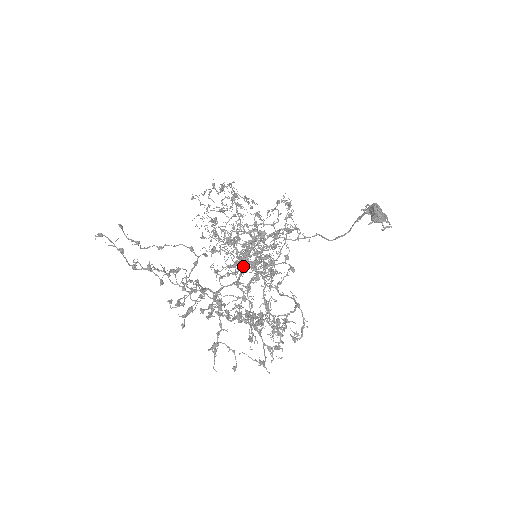
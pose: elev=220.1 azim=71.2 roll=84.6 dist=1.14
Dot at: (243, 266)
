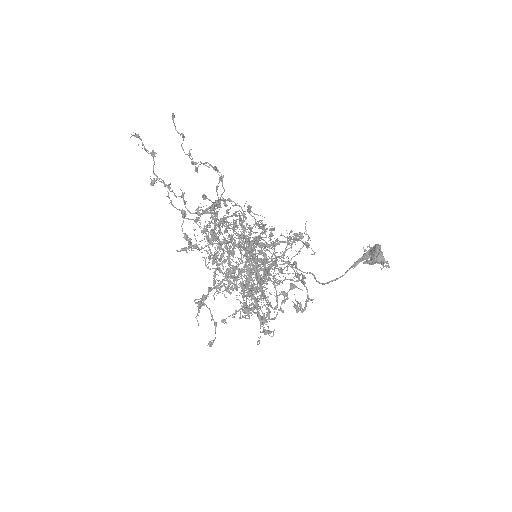
Dot at: (243, 255)
